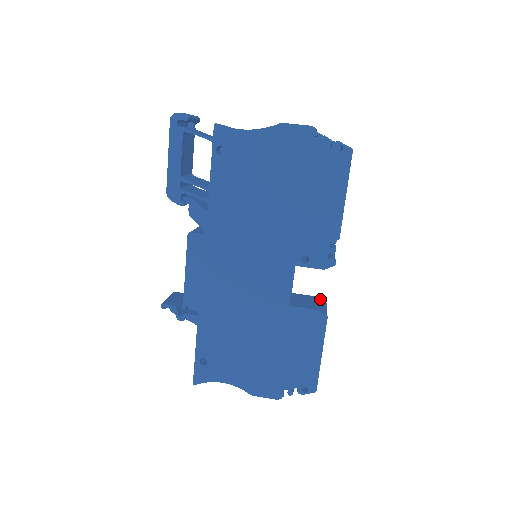
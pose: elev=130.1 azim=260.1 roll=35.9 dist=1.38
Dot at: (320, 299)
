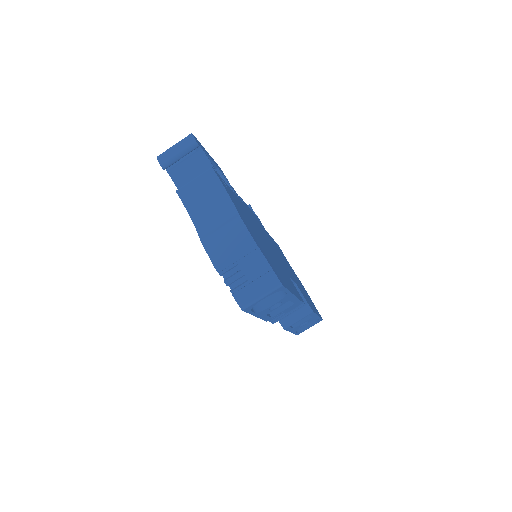
Dot at: (306, 307)
